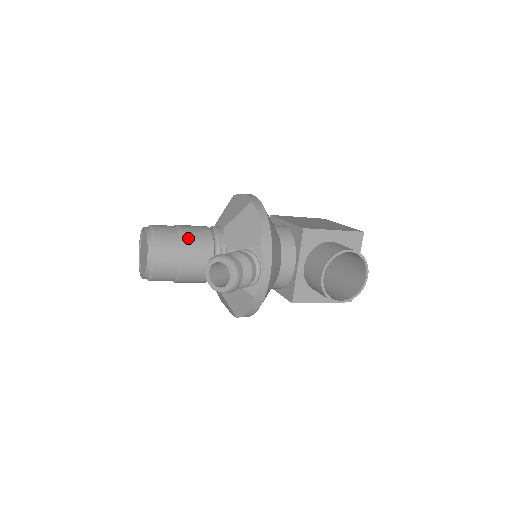
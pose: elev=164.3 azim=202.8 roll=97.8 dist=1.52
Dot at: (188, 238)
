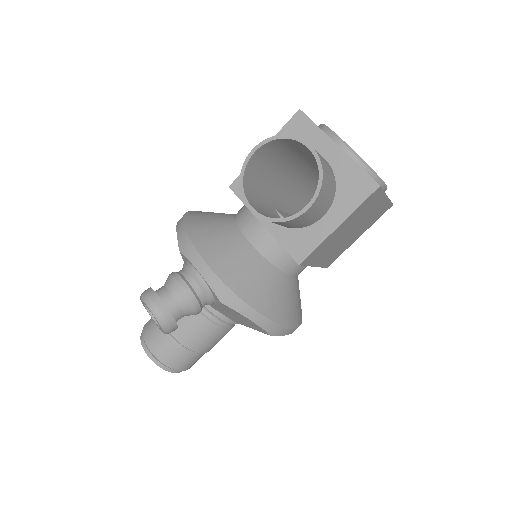
Dot at: occluded
